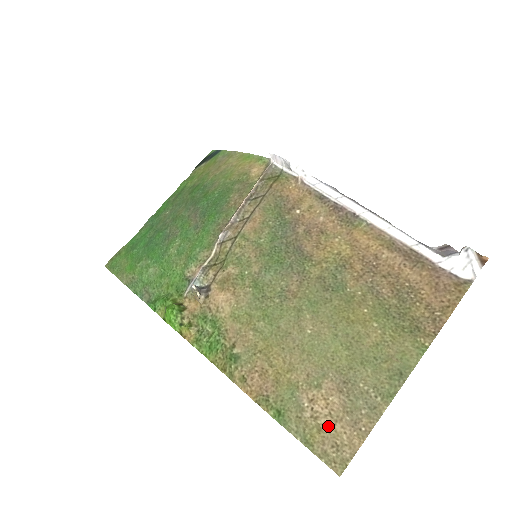
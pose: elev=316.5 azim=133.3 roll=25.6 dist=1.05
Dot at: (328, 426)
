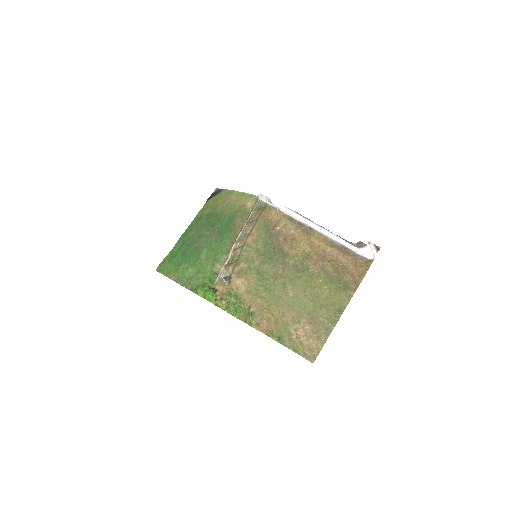
Dot at: (305, 341)
